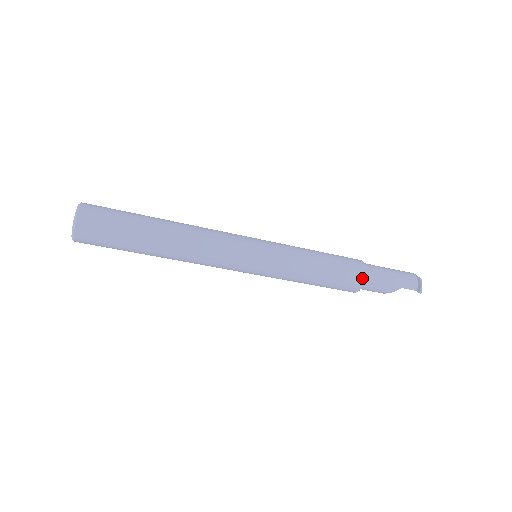
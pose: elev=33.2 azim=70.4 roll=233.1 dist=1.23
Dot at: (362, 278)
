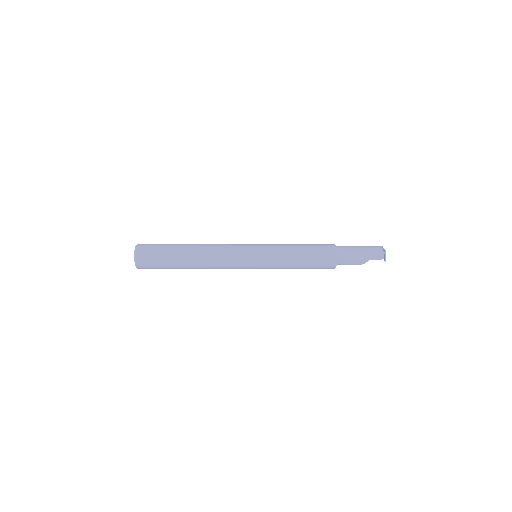
Dot at: (335, 258)
